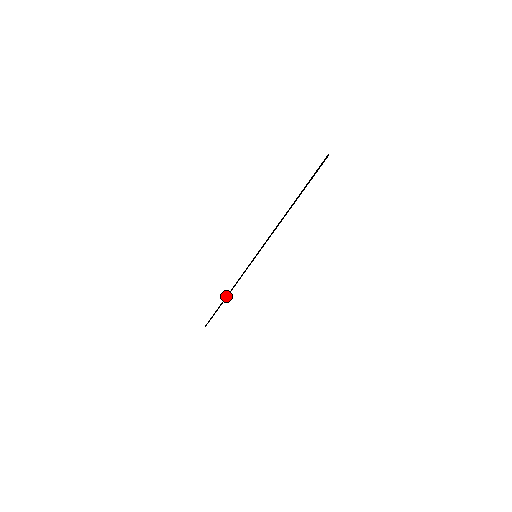
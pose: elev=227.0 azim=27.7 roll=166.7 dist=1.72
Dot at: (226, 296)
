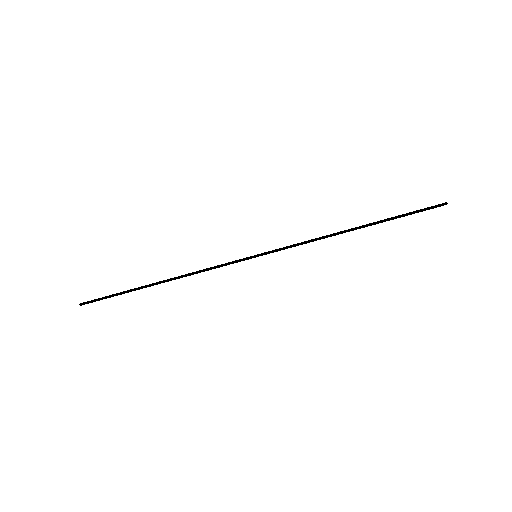
Dot at: (160, 282)
